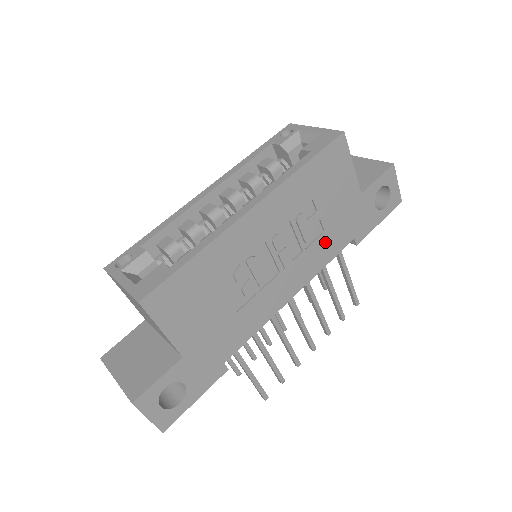
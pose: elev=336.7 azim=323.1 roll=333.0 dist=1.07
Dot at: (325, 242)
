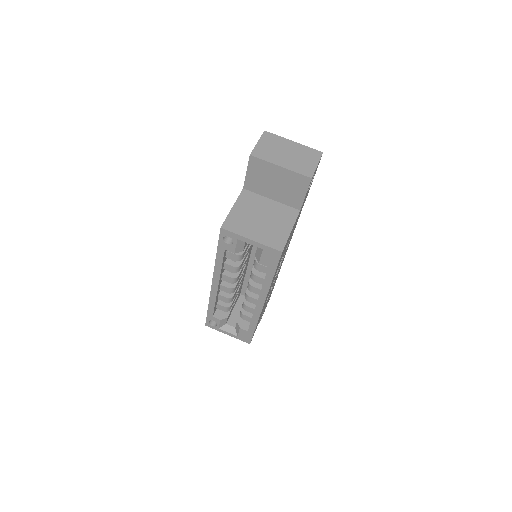
Dot at: occluded
